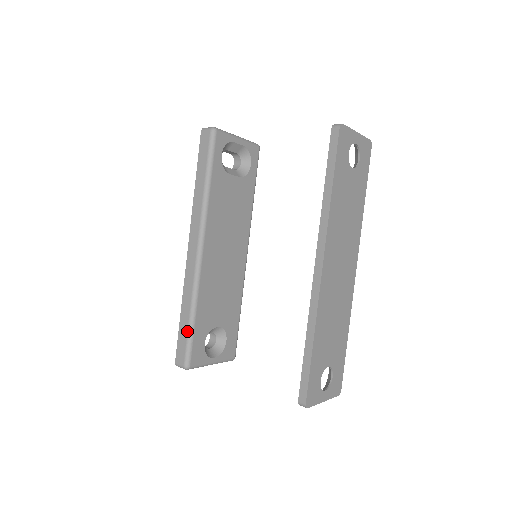
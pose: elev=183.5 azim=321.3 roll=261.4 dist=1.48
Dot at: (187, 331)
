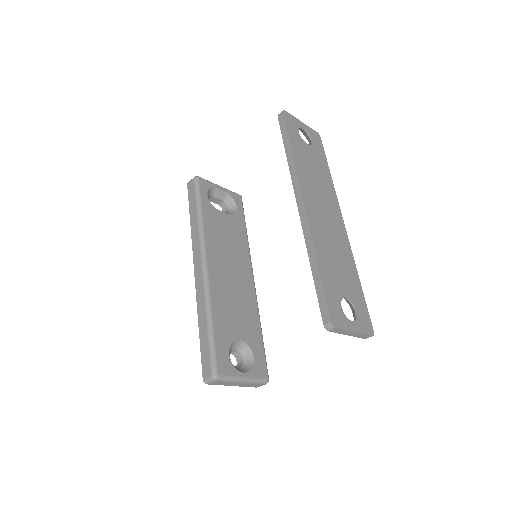
Dot at: (207, 340)
